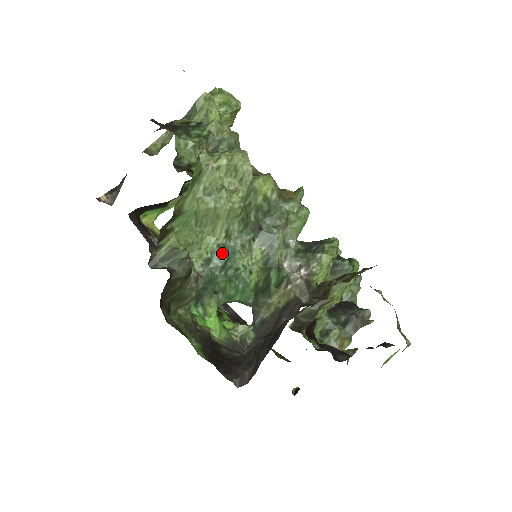
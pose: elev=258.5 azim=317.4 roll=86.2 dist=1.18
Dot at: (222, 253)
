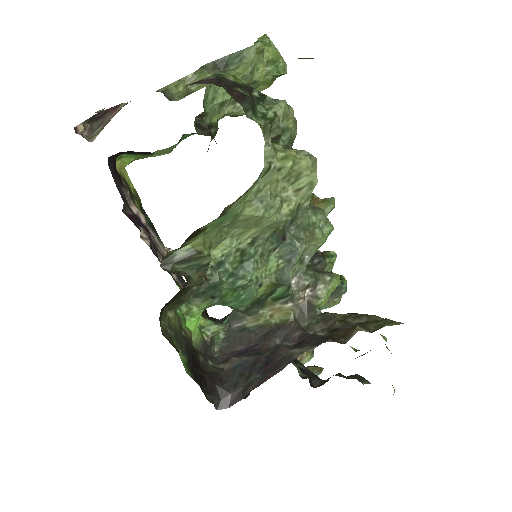
Dot at: (238, 258)
